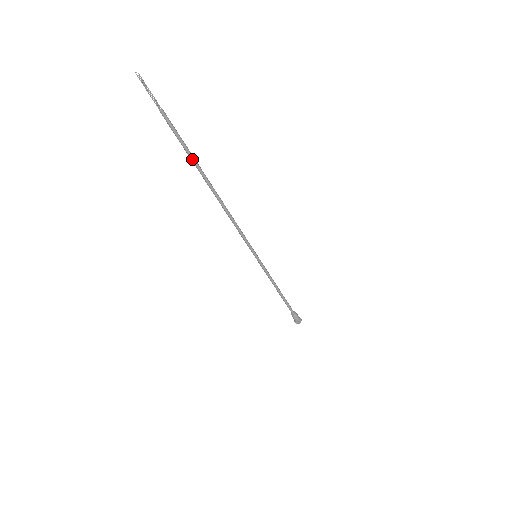
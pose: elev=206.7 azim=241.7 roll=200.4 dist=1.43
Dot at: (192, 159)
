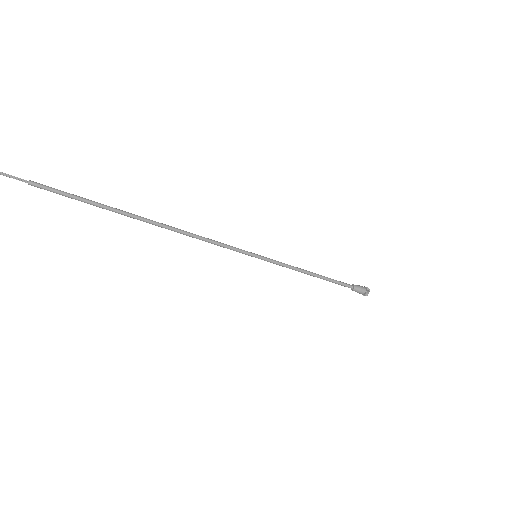
Dot at: (101, 207)
